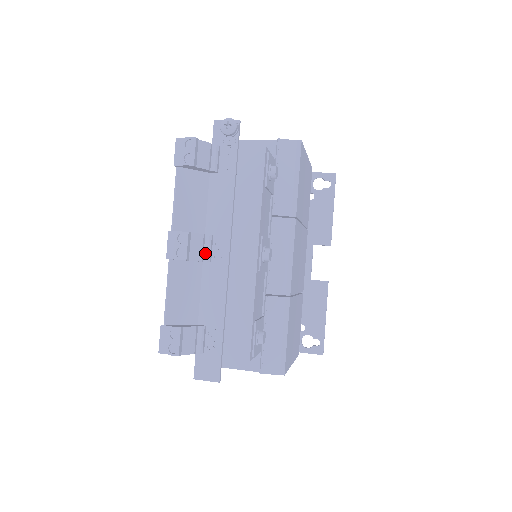
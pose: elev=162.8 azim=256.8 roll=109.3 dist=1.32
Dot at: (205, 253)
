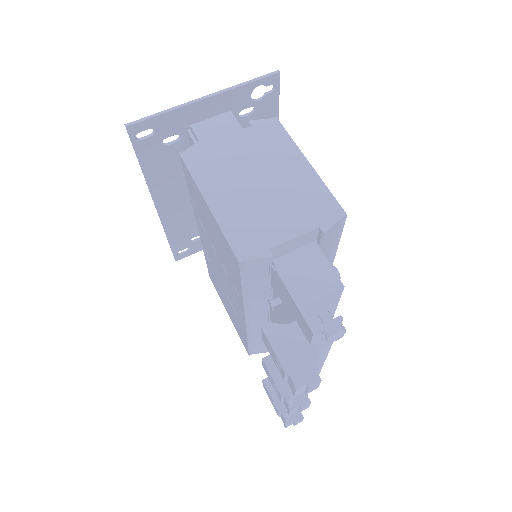
Dot at: occluded
